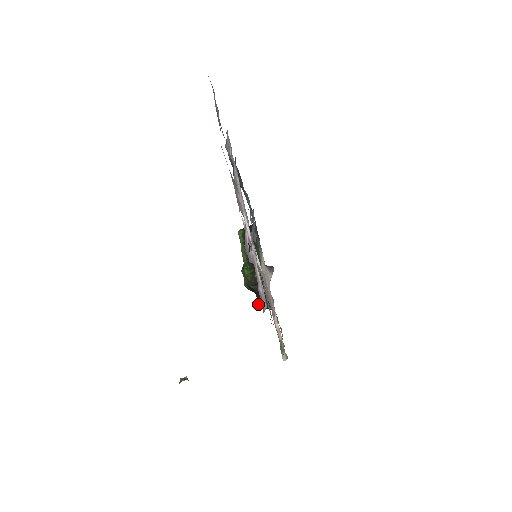
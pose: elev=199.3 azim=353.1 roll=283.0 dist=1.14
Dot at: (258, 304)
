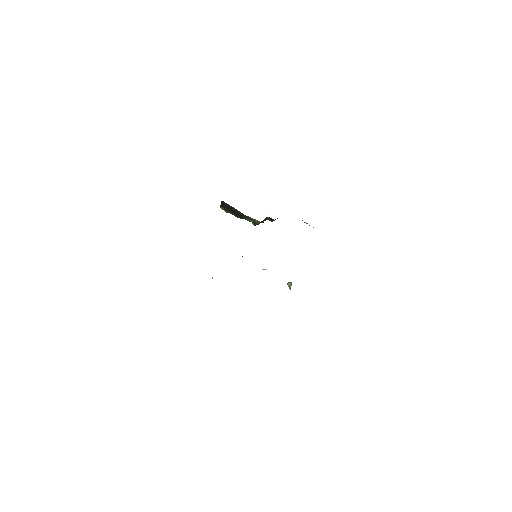
Dot at: occluded
